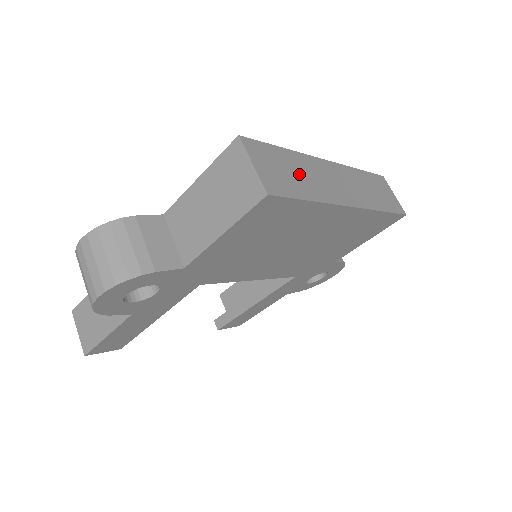
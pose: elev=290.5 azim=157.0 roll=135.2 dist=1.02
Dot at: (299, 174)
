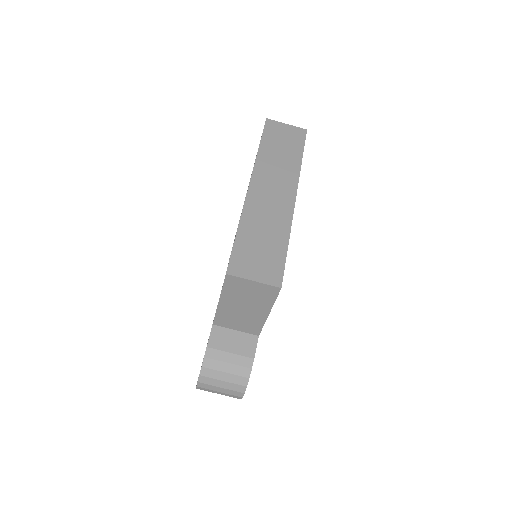
Dot at: (263, 235)
